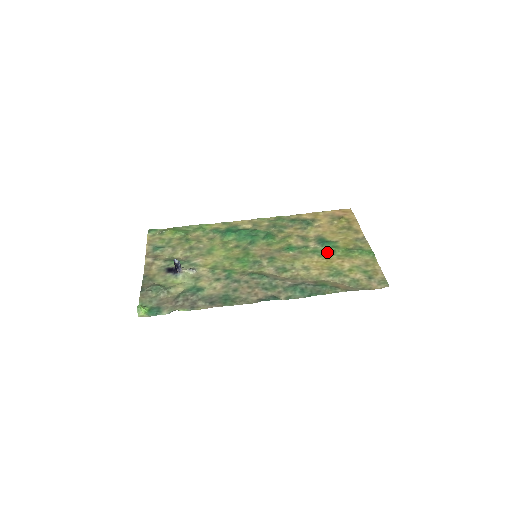
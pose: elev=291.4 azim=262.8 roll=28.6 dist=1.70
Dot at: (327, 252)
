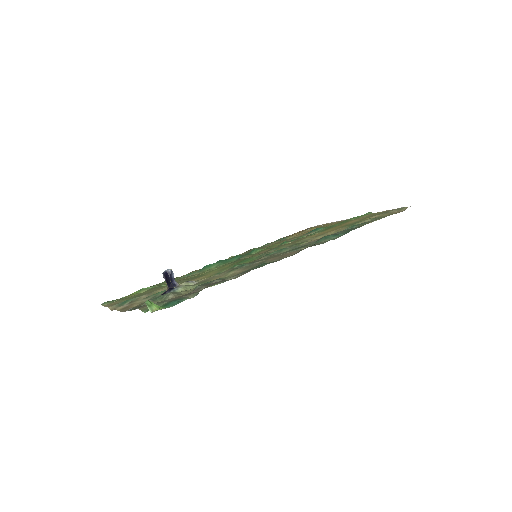
Dot at: (325, 229)
